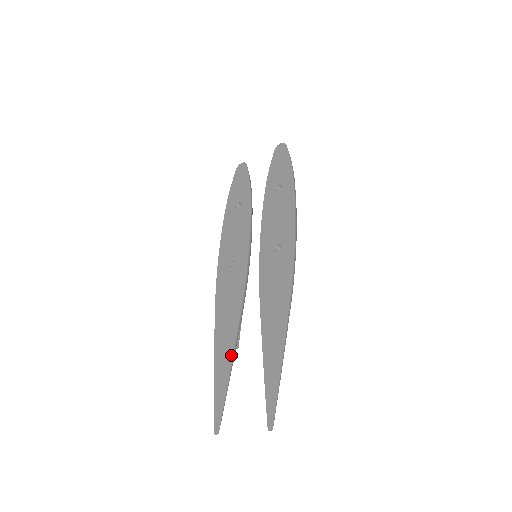
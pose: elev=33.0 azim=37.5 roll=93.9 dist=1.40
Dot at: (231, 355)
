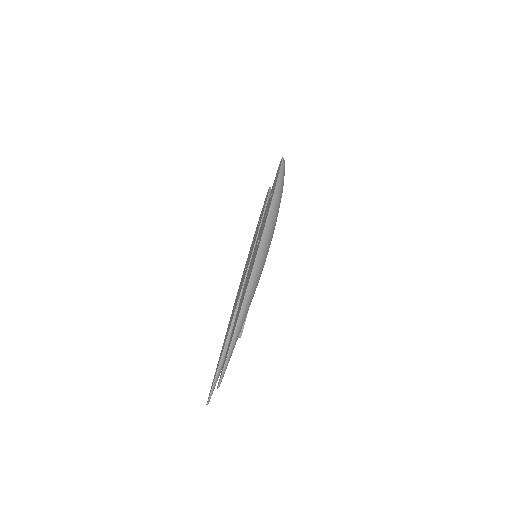
Dot at: (226, 339)
